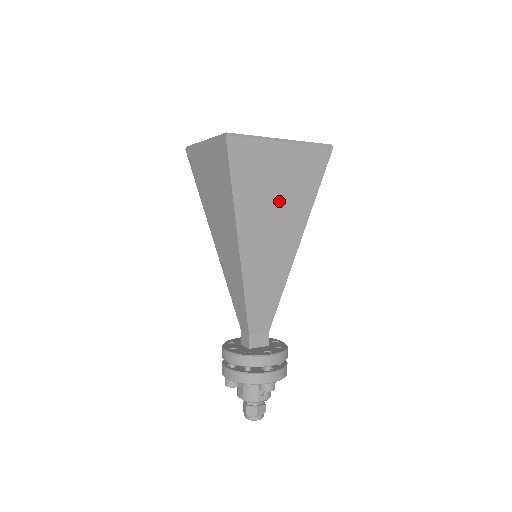
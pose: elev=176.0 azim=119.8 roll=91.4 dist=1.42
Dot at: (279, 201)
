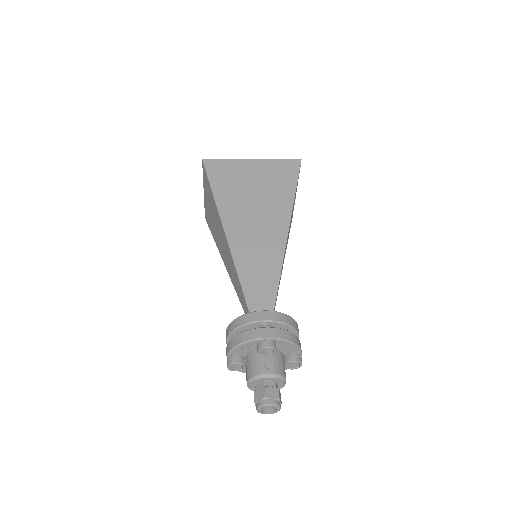
Dot at: (258, 197)
